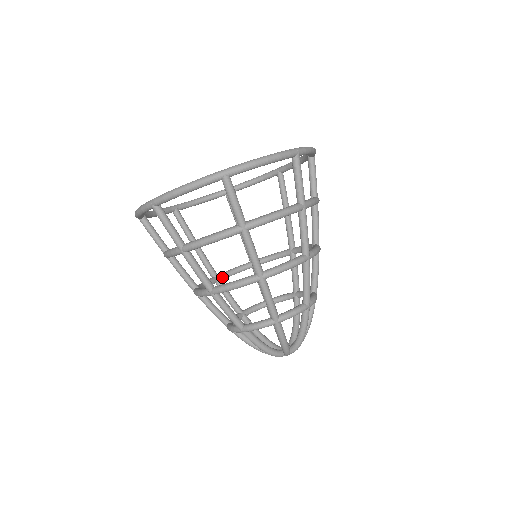
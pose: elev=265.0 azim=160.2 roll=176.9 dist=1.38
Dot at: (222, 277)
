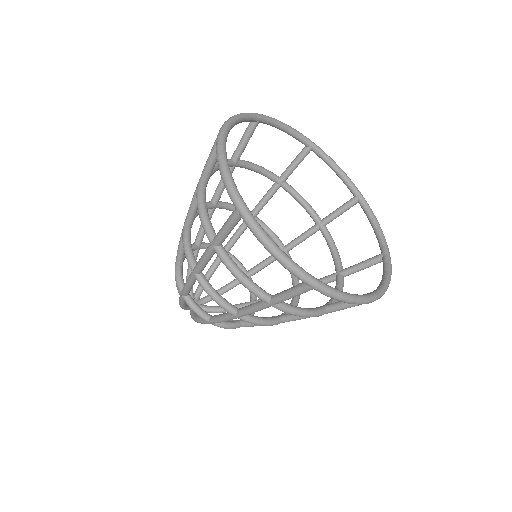
Dot at: occluded
